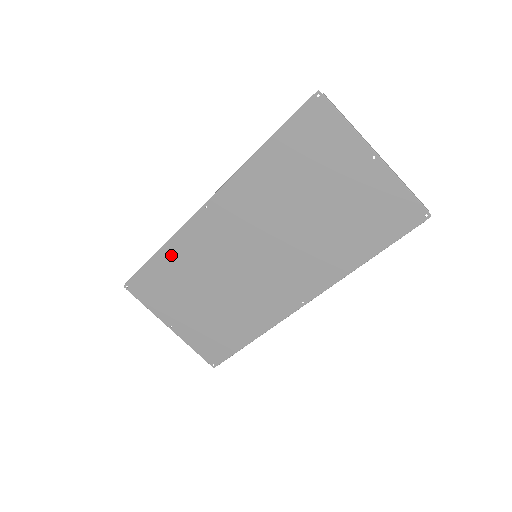
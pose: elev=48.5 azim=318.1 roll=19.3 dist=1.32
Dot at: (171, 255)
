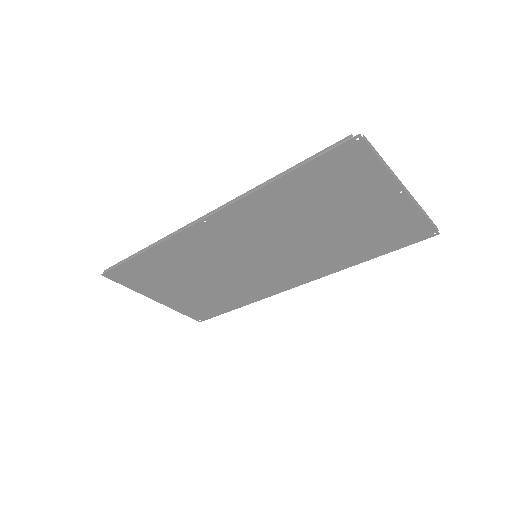
Dot at: (159, 254)
